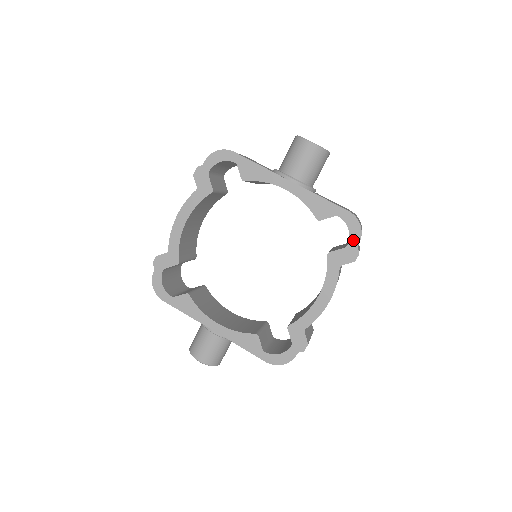
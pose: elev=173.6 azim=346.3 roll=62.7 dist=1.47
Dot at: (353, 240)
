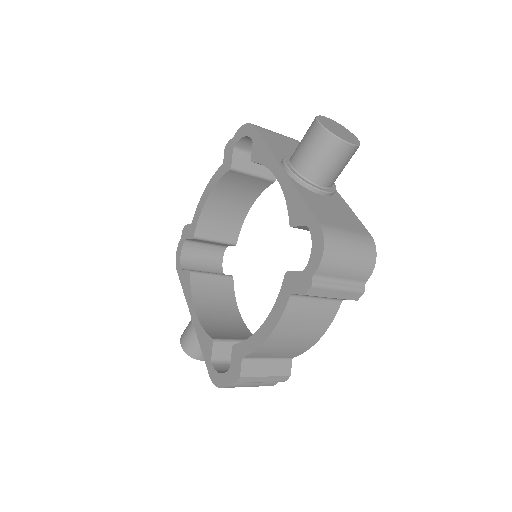
Dot at: (311, 264)
